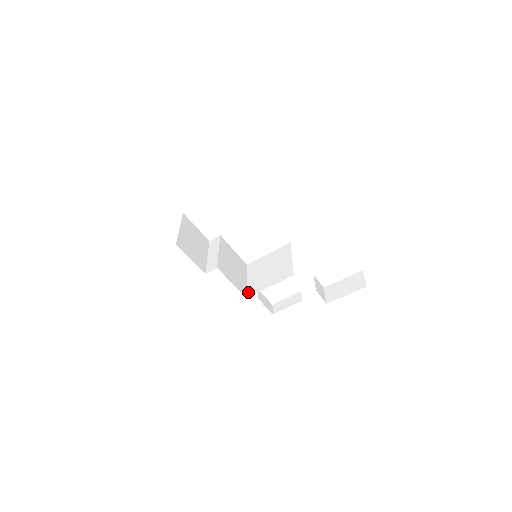
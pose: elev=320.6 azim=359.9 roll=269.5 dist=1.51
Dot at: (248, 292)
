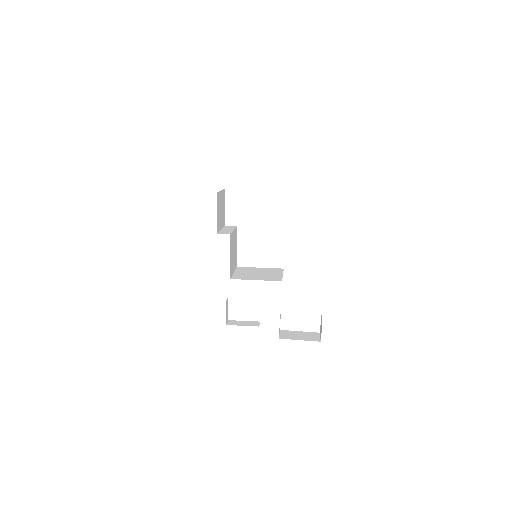
Dot at: (233, 277)
